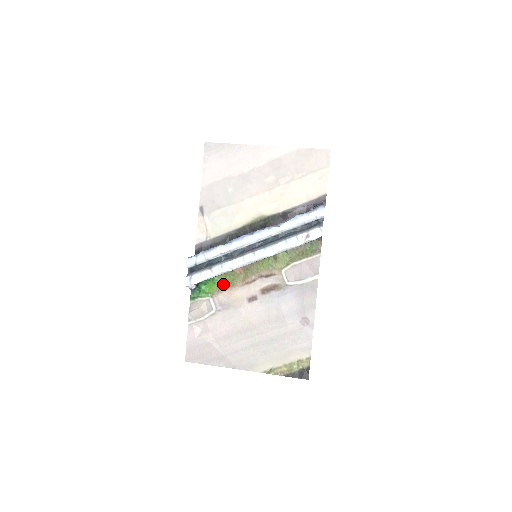
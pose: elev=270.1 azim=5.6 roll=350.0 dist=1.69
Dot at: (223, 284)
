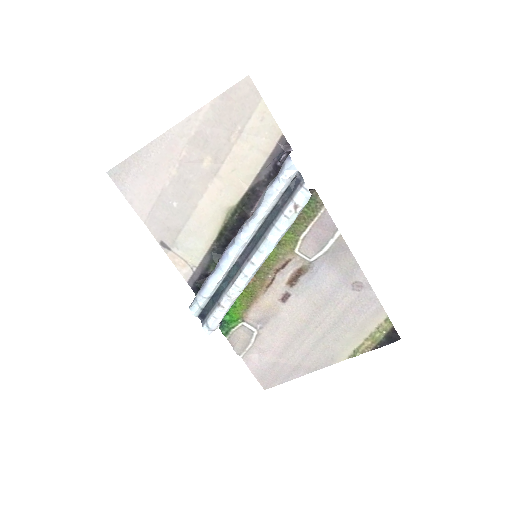
Dot at: (244, 302)
